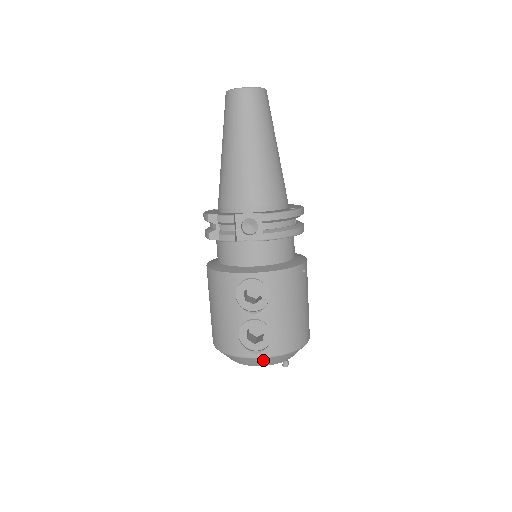
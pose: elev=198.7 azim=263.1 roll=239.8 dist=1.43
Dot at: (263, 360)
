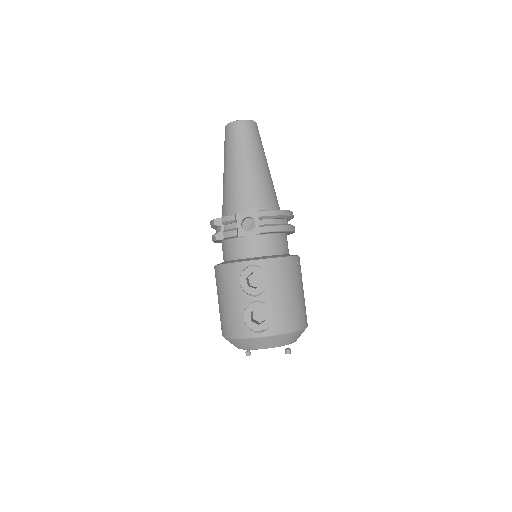
Dot at: (266, 340)
